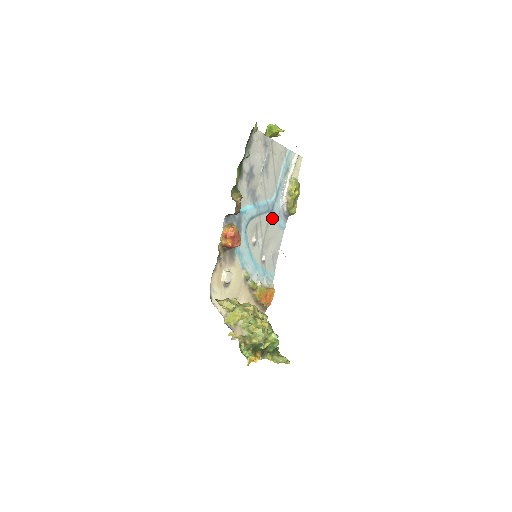
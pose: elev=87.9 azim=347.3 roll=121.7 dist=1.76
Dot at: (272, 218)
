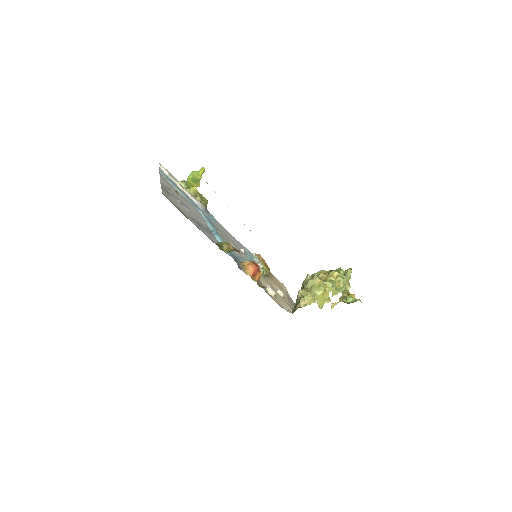
Dot at: (213, 224)
